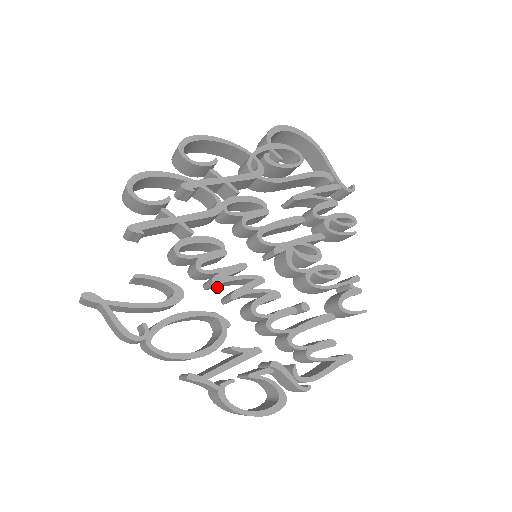
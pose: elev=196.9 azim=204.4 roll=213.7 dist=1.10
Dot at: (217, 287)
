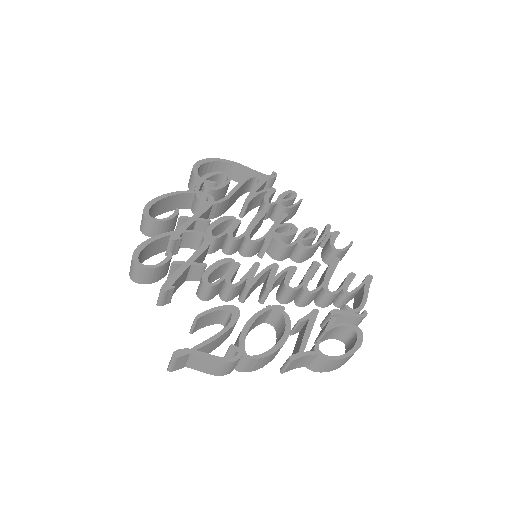
Dot at: (249, 295)
